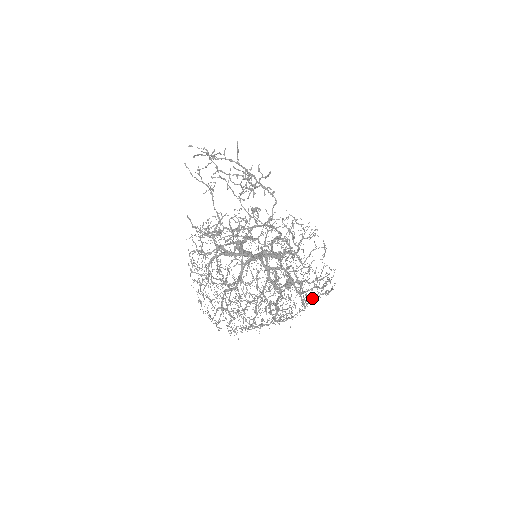
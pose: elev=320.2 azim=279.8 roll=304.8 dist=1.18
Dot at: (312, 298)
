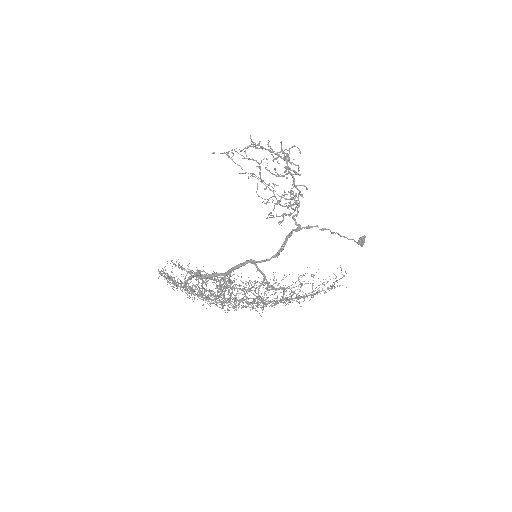
Dot at: (303, 296)
